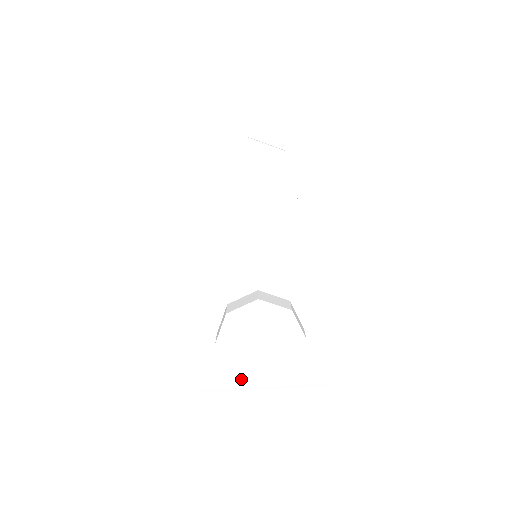
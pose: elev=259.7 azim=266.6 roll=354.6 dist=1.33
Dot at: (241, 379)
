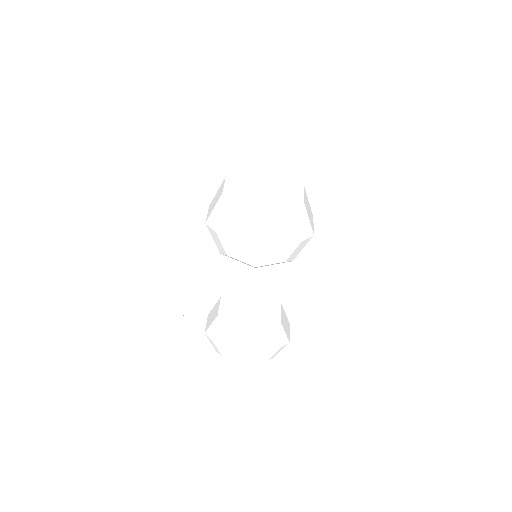
Dot at: occluded
